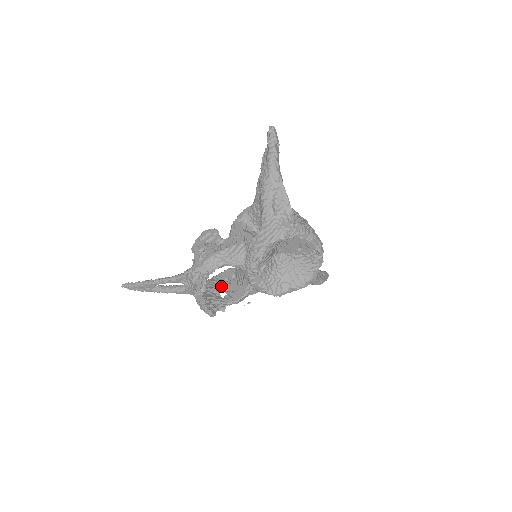
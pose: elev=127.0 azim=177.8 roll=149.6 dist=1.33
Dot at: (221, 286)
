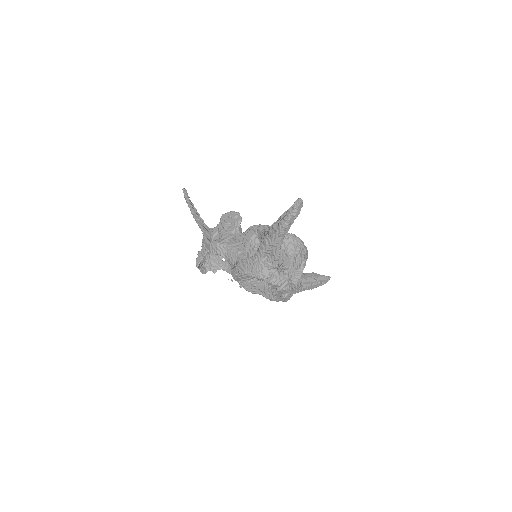
Dot at: occluded
